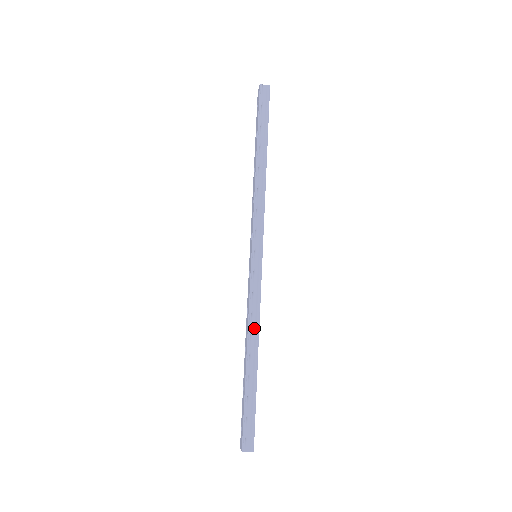
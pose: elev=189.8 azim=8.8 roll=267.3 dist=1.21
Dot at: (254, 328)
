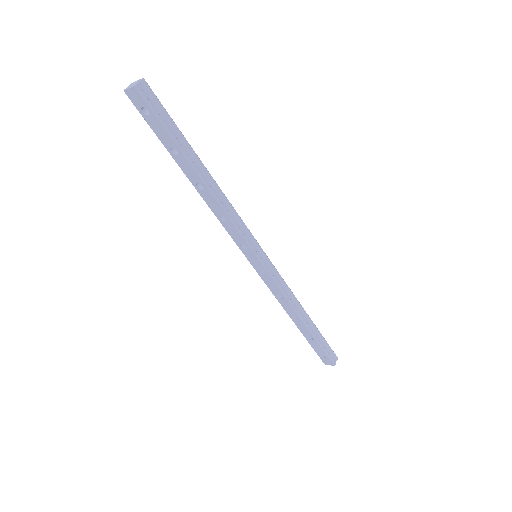
Dot at: (294, 302)
